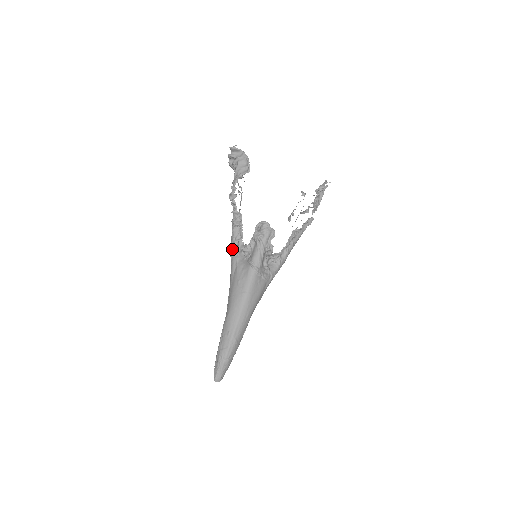
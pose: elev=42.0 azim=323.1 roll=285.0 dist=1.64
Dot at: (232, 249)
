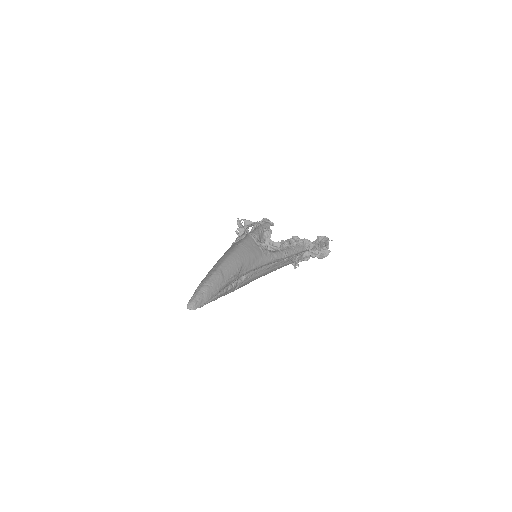
Dot at: (233, 243)
